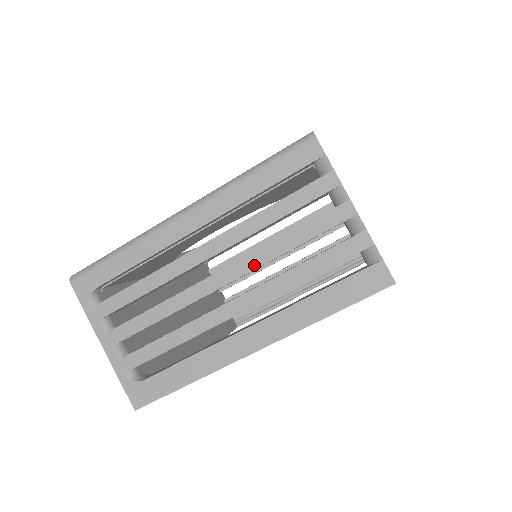
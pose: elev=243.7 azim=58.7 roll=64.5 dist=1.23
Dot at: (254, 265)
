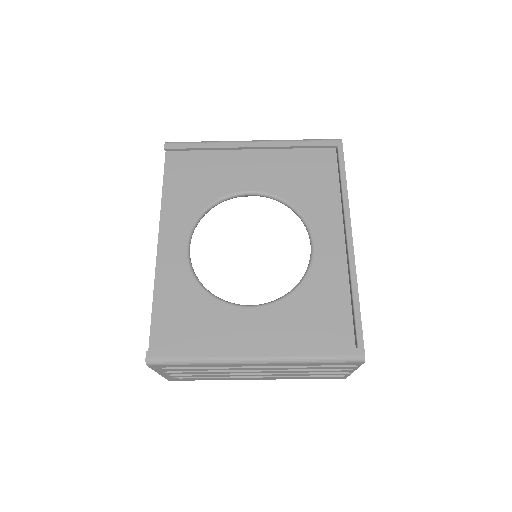
Dot at: (283, 372)
